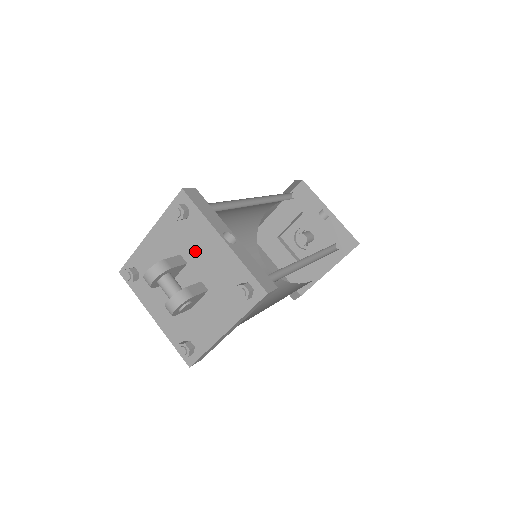
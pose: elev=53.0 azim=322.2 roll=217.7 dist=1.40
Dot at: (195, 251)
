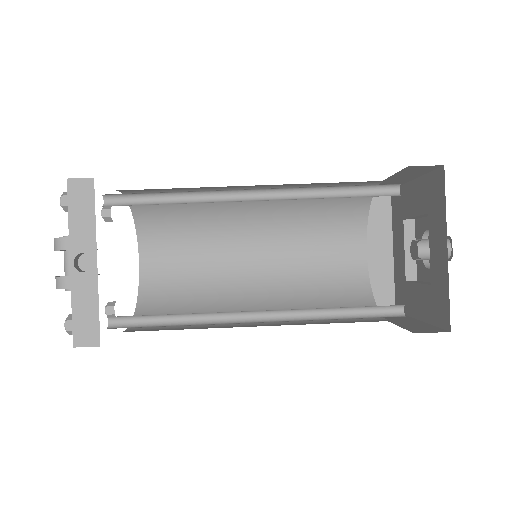
Dot at: occluded
